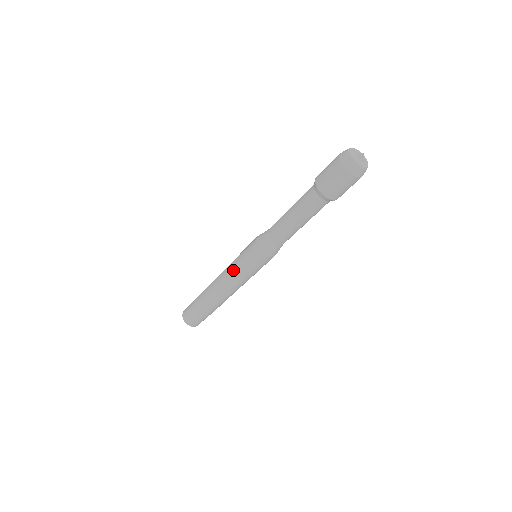
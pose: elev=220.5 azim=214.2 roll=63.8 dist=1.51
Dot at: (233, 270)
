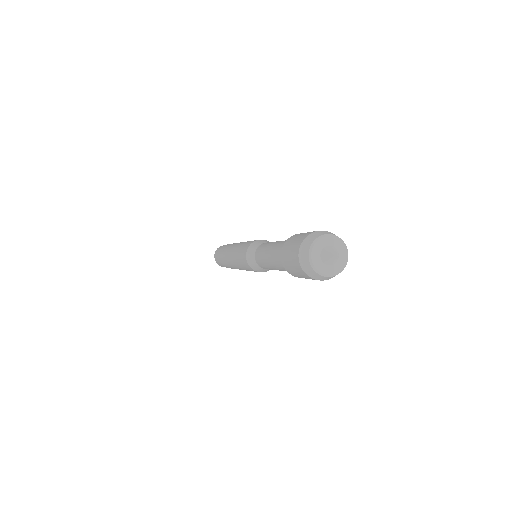
Dot at: (237, 265)
